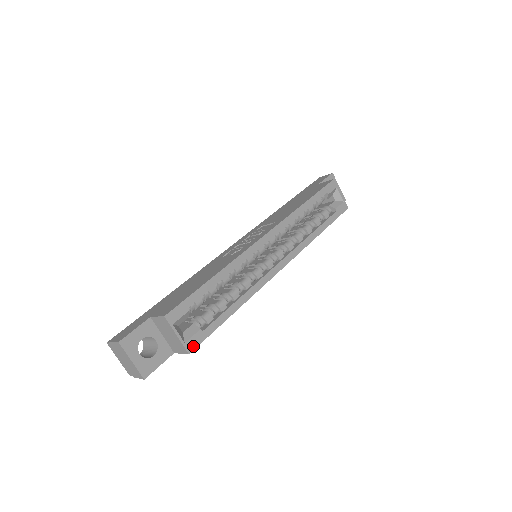
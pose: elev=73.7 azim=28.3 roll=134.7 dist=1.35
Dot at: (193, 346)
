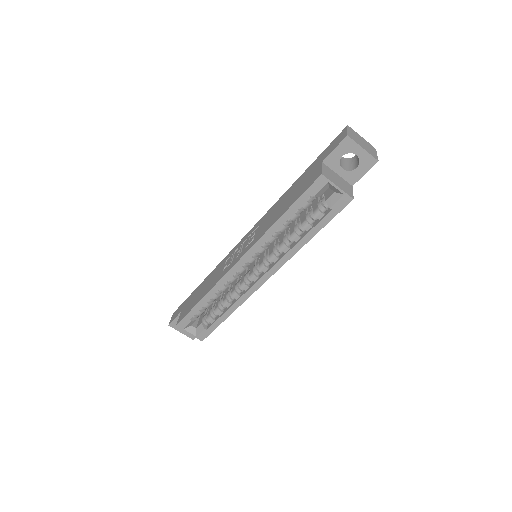
Dot at: (203, 337)
